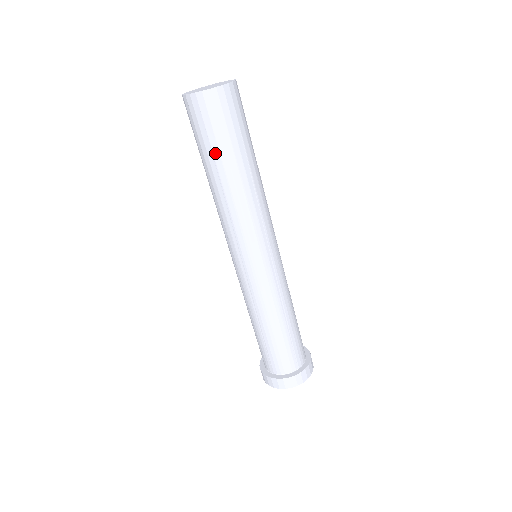
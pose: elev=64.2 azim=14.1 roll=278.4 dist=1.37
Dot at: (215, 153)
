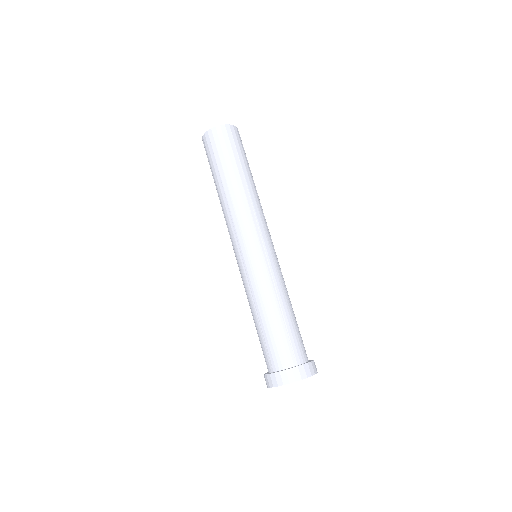
Dot at: (219, 167)
